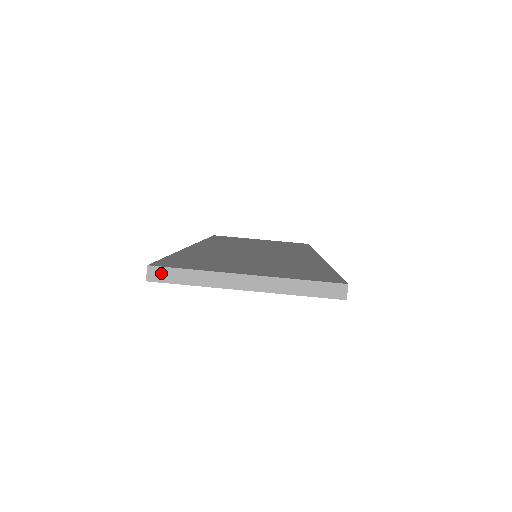
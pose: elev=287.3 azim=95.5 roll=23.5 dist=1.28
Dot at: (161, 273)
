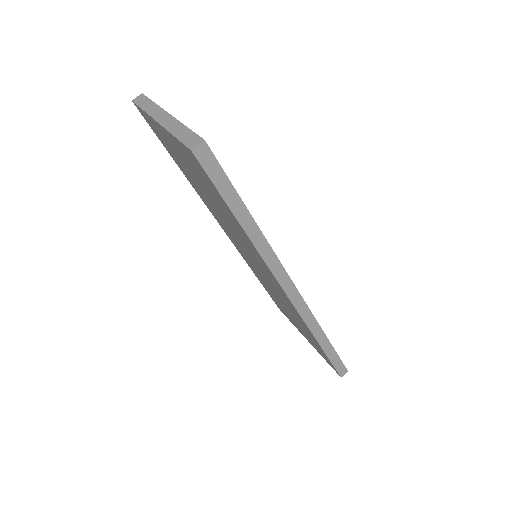
Dot at: (141, 99)
